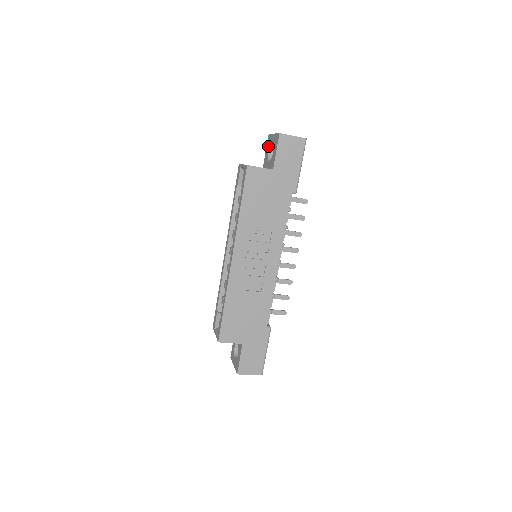
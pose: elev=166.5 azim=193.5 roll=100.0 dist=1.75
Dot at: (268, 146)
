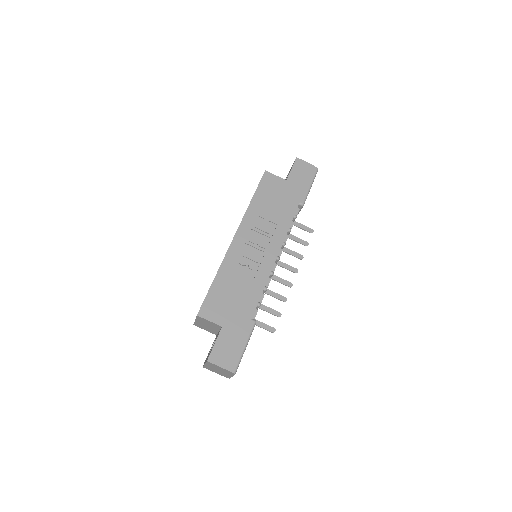
Dot at: occluded
